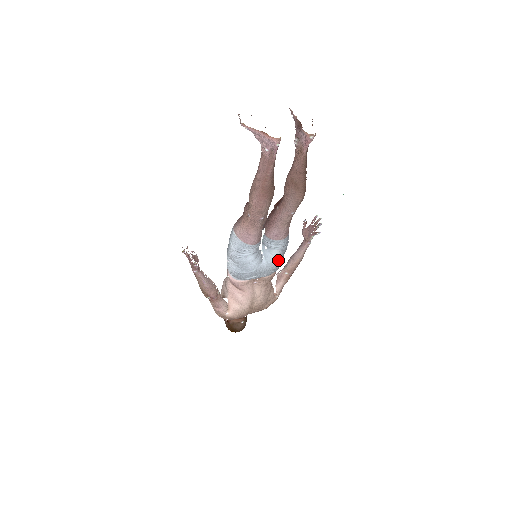
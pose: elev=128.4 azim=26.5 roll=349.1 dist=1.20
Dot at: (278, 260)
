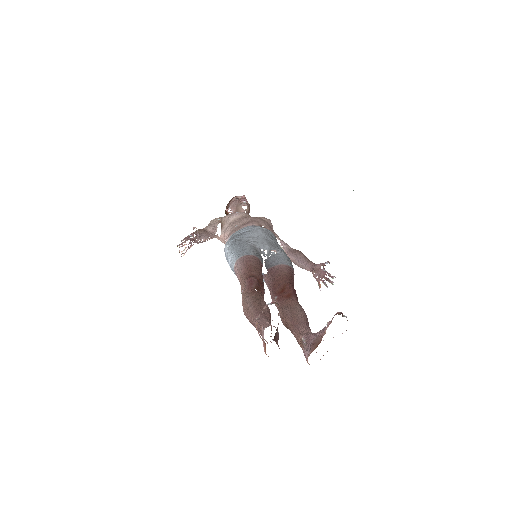
Dot at: occluded
